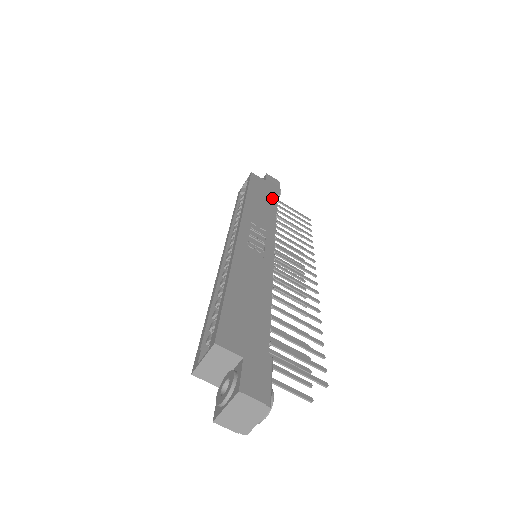
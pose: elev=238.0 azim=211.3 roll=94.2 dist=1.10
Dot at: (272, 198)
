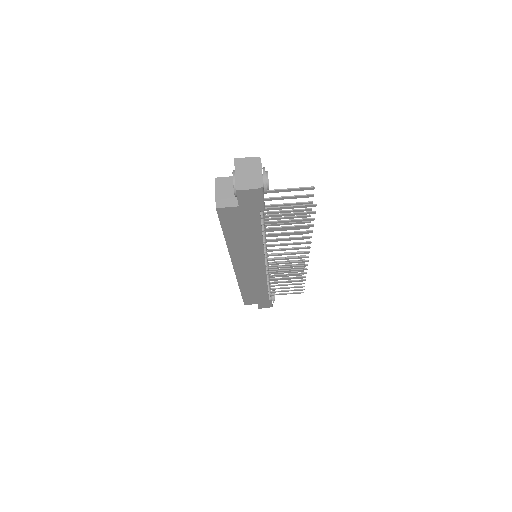
Dot at: occluded
